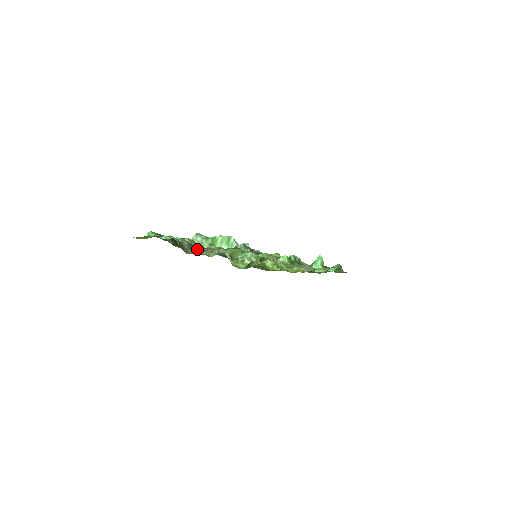
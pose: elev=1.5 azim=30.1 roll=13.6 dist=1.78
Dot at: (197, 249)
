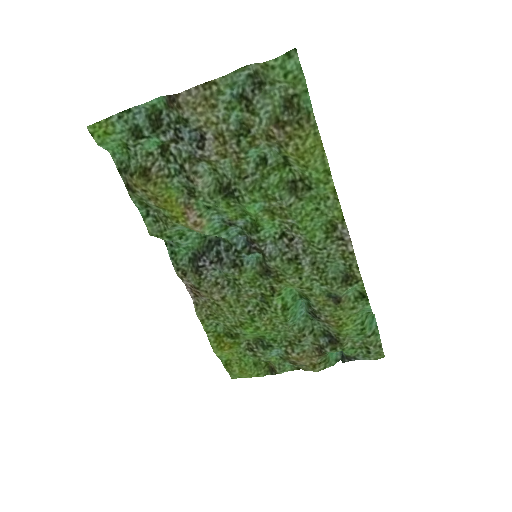
Dot at: (189, 132)
